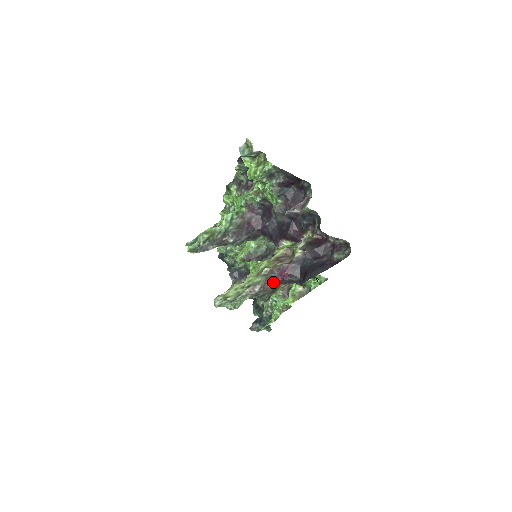
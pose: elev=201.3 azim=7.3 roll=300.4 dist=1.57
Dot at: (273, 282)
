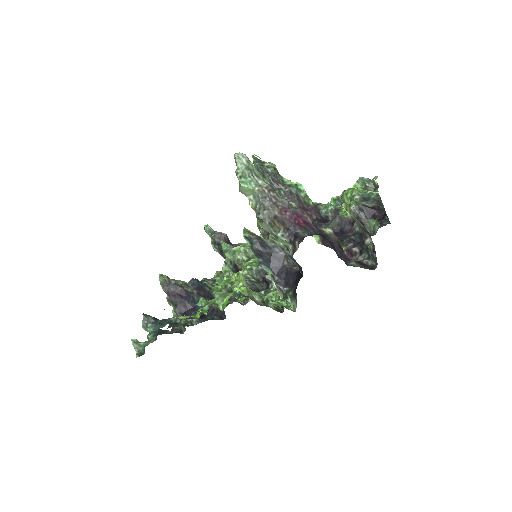
Dot at: (287, 210)
